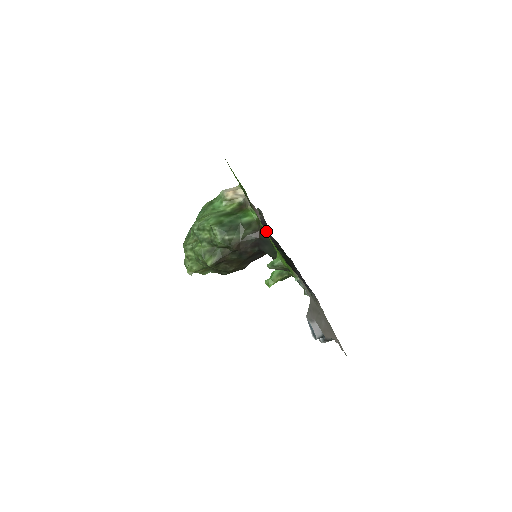
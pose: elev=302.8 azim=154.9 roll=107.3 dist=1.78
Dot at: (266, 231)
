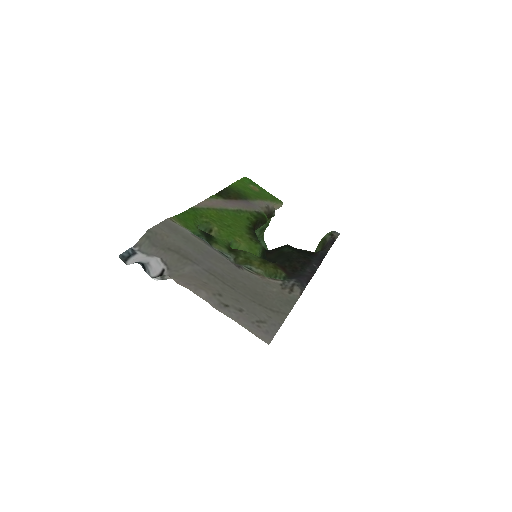
Dot at: (326, 248)
